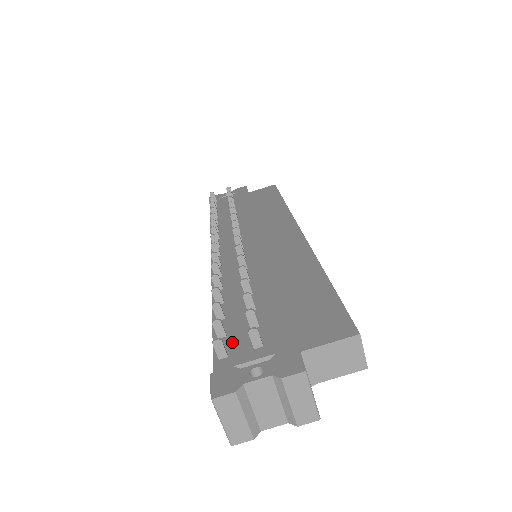
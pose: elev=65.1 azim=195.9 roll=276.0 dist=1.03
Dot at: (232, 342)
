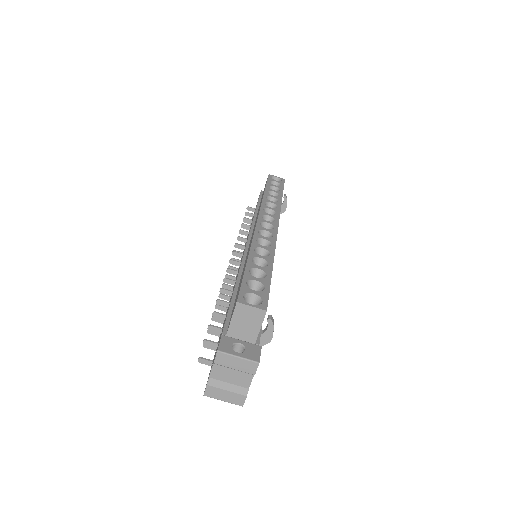
Dot at: (216, 349)
